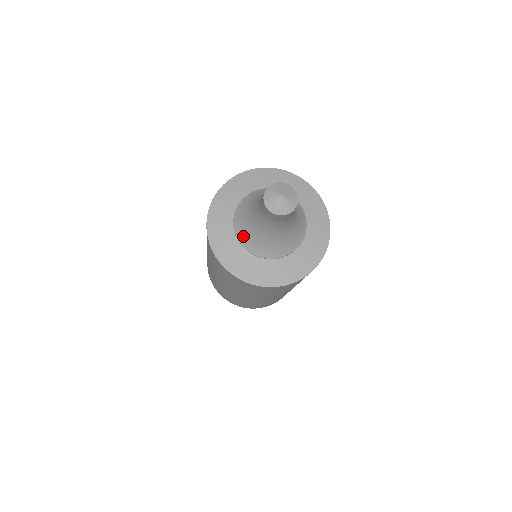
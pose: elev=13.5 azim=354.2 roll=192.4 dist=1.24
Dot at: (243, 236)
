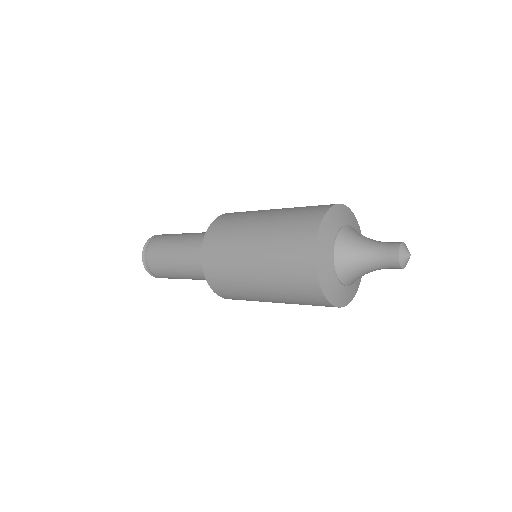
Dot at: (349, 281)
